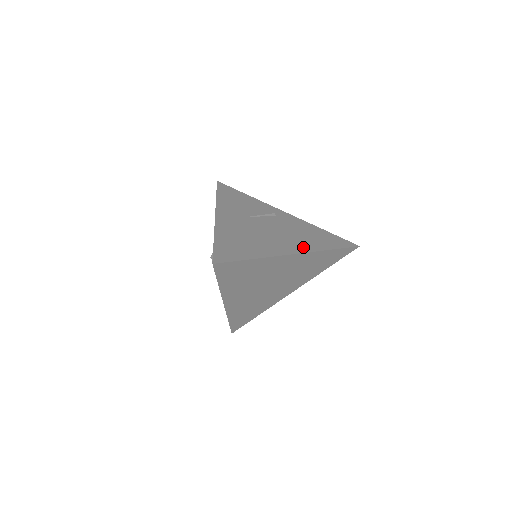
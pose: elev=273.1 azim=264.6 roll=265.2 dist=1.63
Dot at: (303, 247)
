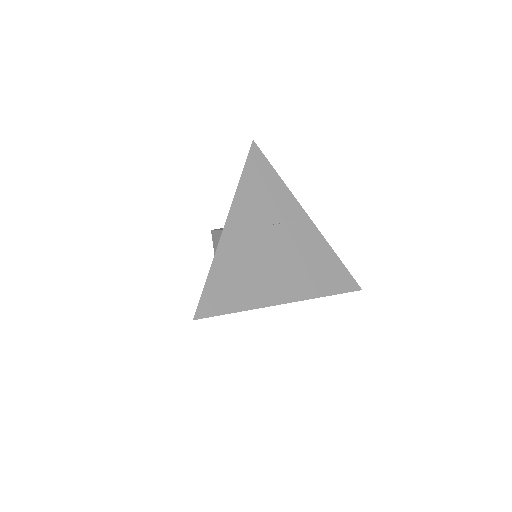
Dot at: (301, 291)
